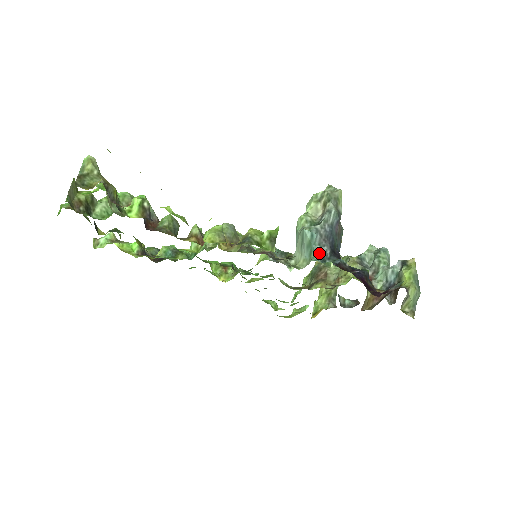
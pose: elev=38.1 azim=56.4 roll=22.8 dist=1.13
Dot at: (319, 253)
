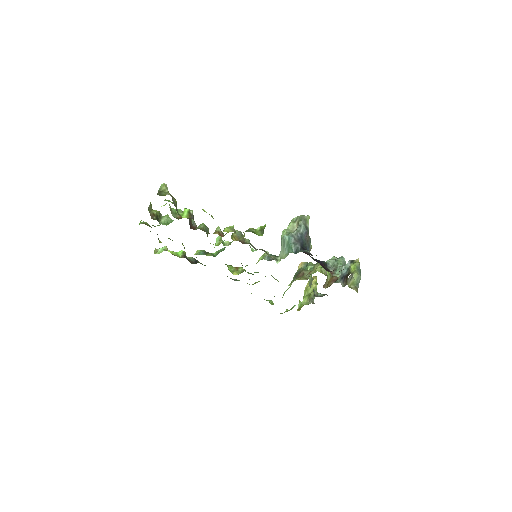
Dot at: (294, 248)
